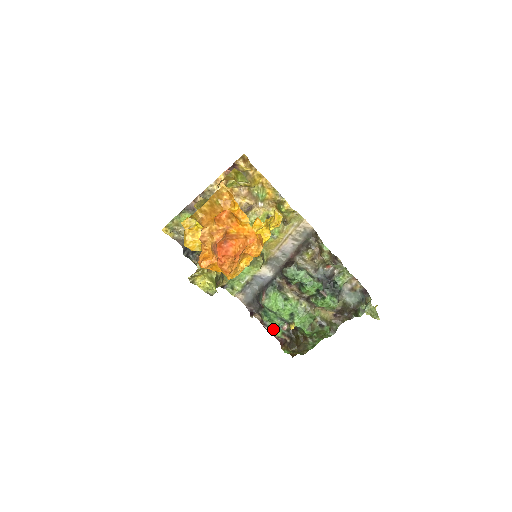
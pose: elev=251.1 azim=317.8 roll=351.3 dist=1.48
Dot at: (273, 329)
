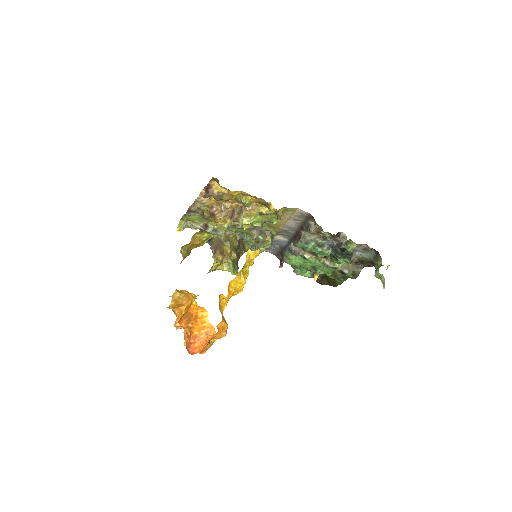
Dot at: (302, 274)
